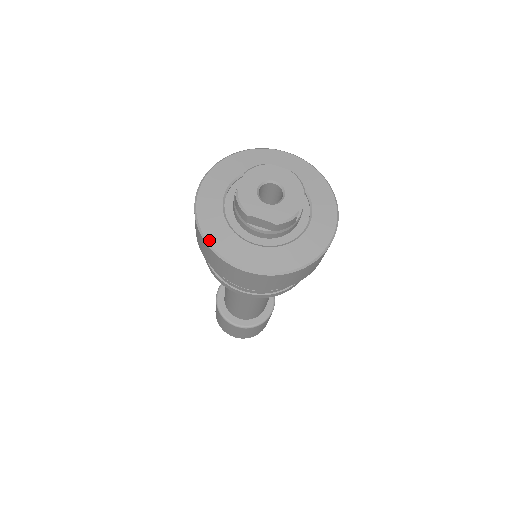
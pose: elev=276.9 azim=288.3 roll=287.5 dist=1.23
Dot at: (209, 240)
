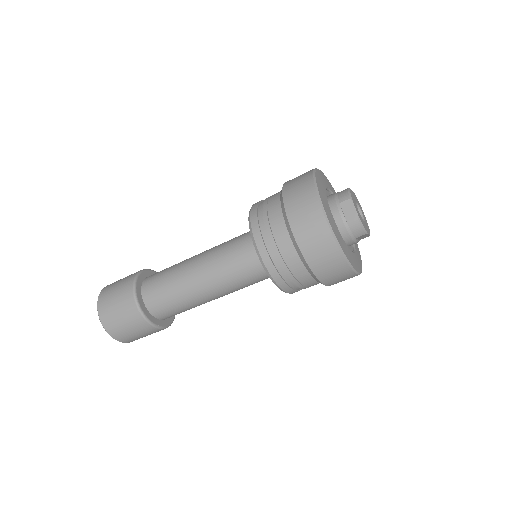
Dot at: (317, 182)
